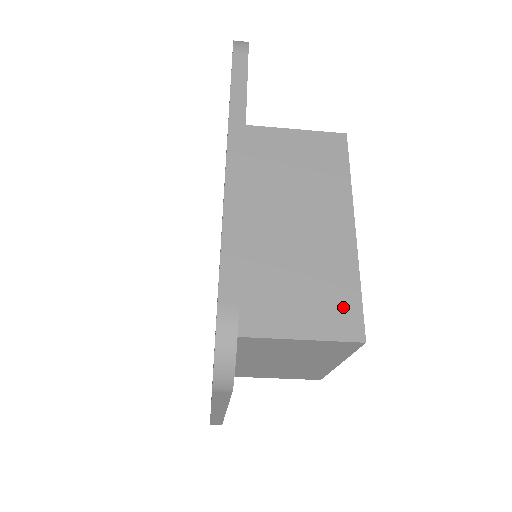
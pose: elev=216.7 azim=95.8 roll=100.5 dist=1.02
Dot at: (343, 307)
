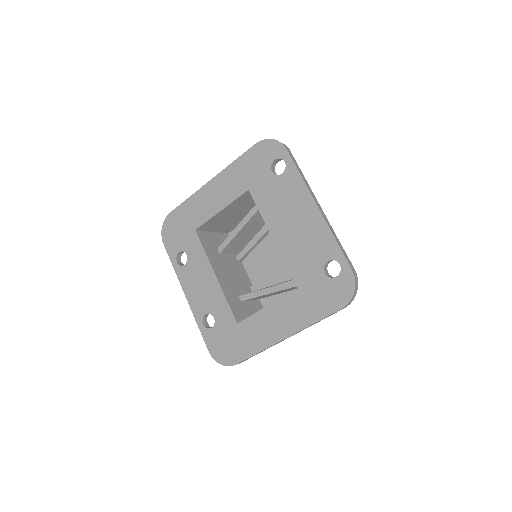
Dot at: occluded
